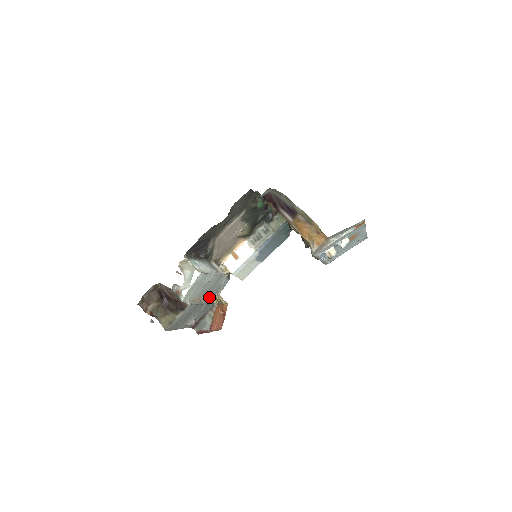
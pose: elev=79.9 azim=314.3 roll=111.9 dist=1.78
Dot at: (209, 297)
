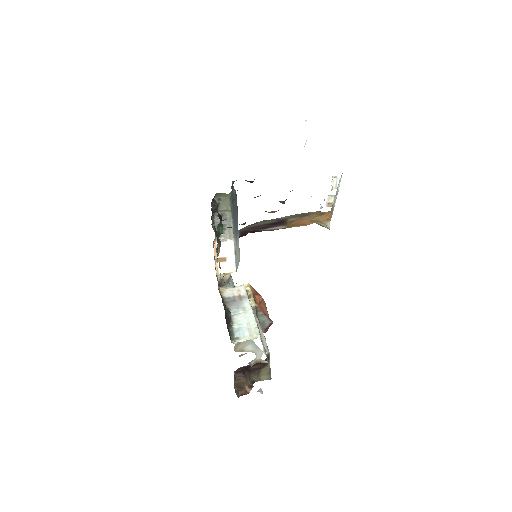
Dot at: occluded
